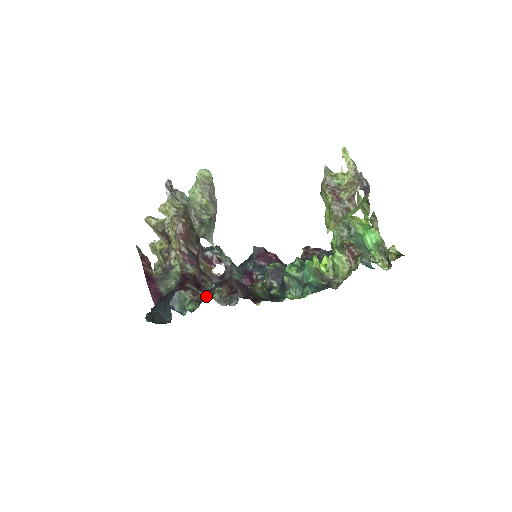
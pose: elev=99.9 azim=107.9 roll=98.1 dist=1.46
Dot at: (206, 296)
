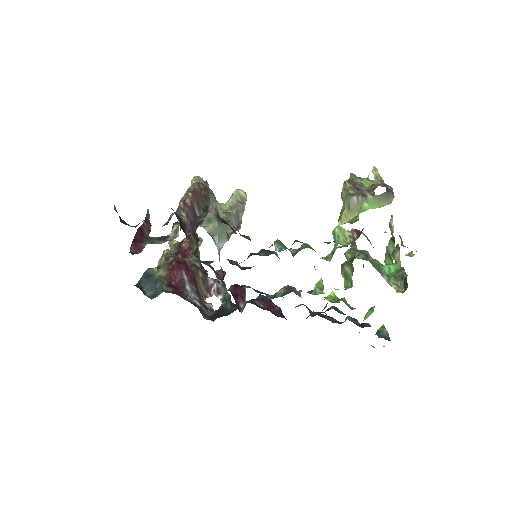
Dot at: occluded
